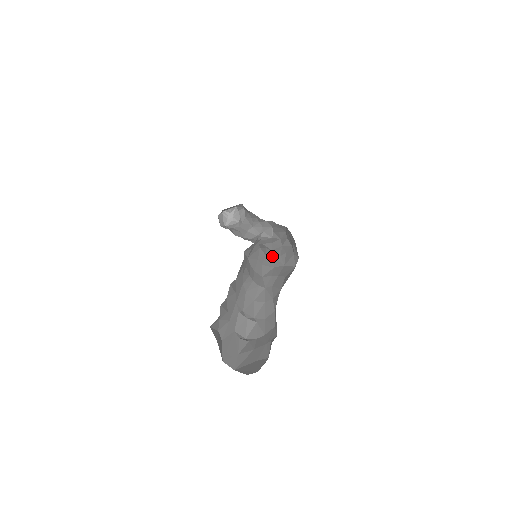
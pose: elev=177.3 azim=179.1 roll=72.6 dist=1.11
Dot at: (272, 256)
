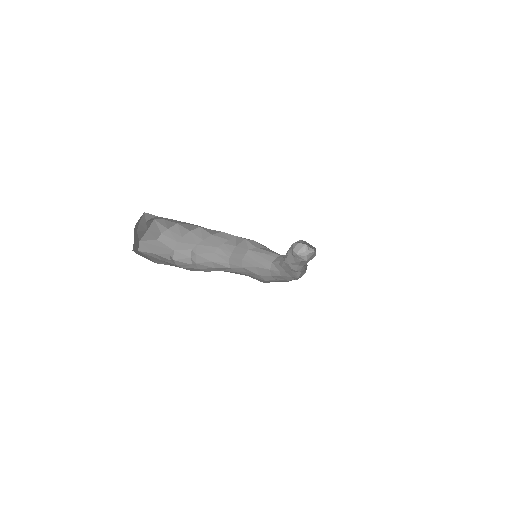
Dot at: (272, 274)
